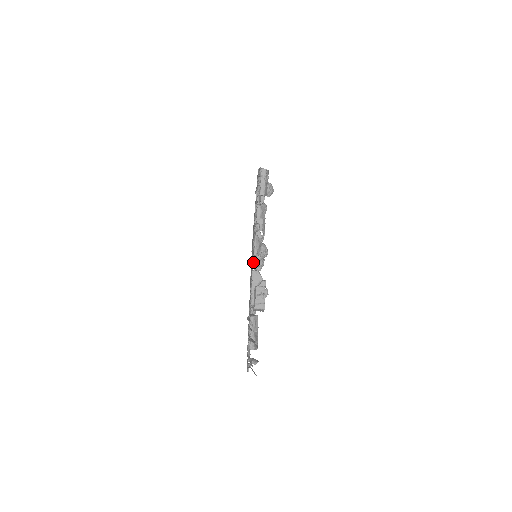
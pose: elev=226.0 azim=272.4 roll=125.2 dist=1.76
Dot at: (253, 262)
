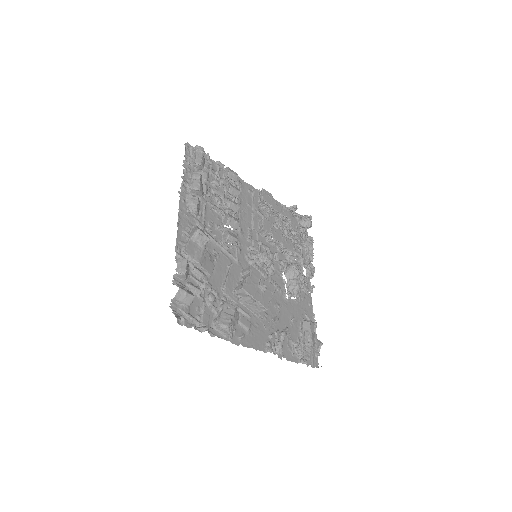
Dot at: (198, 224)
